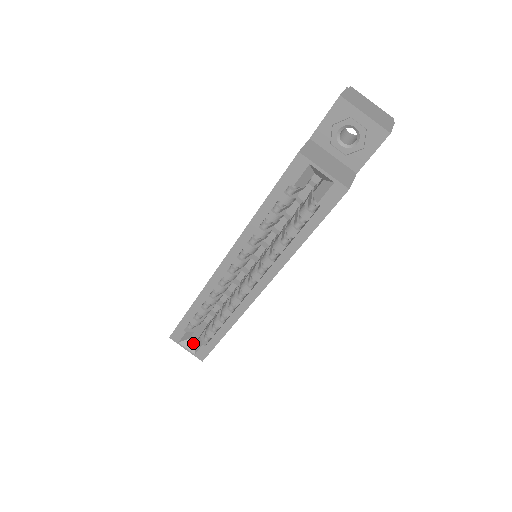
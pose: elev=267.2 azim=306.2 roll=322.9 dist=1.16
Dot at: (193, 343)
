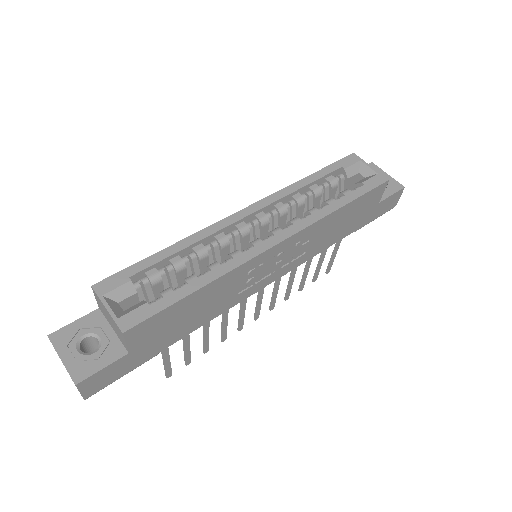
Dot at: (121, 309)
